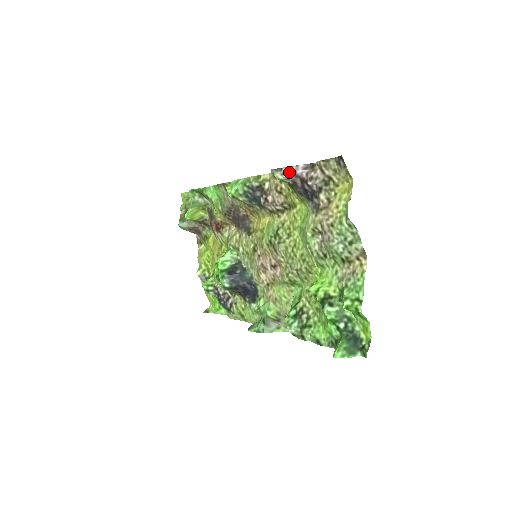
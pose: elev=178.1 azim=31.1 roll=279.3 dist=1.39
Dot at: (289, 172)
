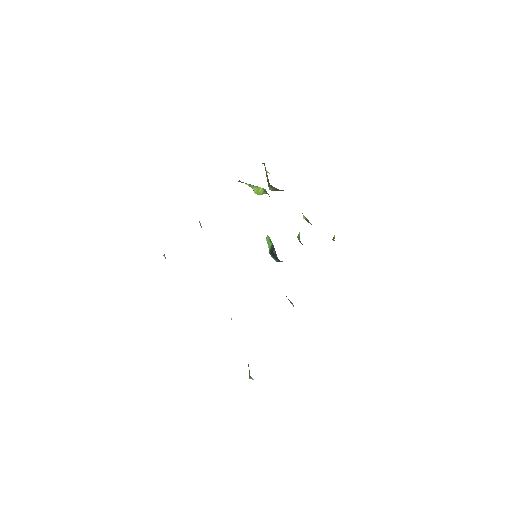
Dot at: occluded
